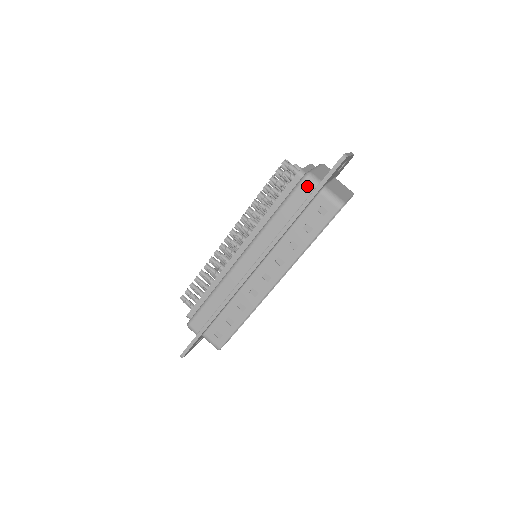
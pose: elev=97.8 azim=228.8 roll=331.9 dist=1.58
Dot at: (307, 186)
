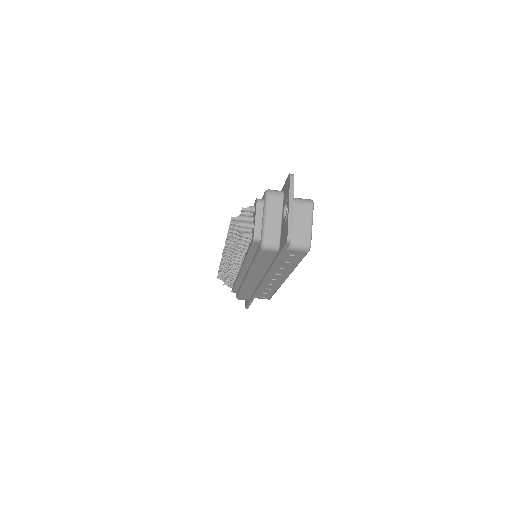
Dot at: (269, 252)
